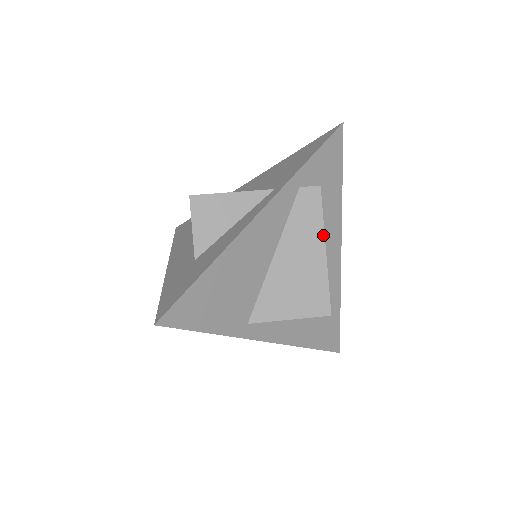
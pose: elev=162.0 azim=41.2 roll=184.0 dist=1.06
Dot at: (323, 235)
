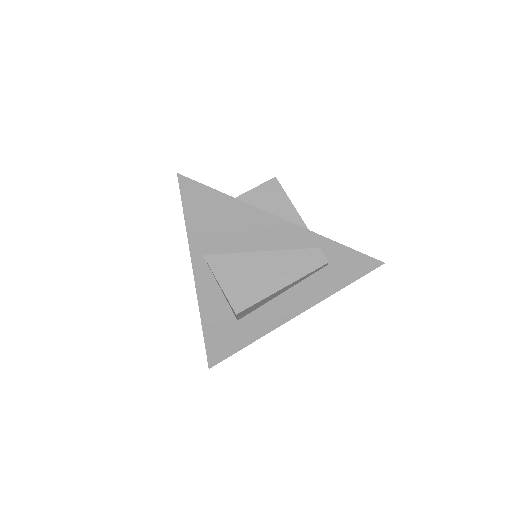
Dot at: (294, 280)
